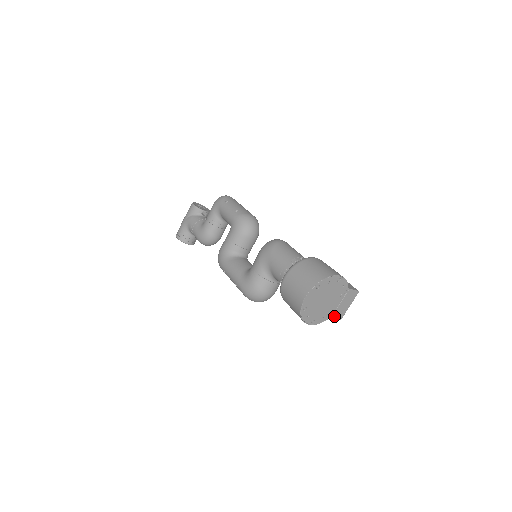
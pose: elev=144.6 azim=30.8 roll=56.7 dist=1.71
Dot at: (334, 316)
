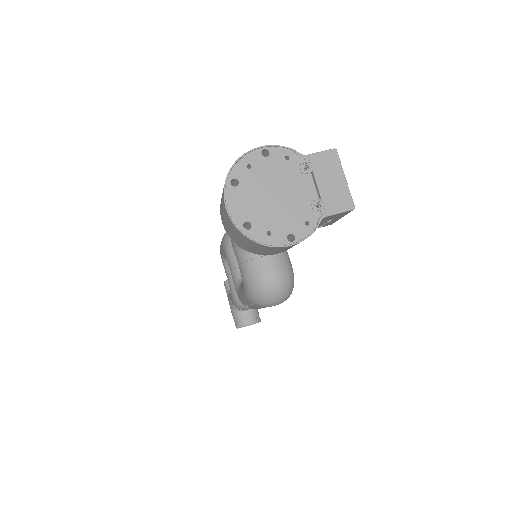
Dot at: (330, 209)
